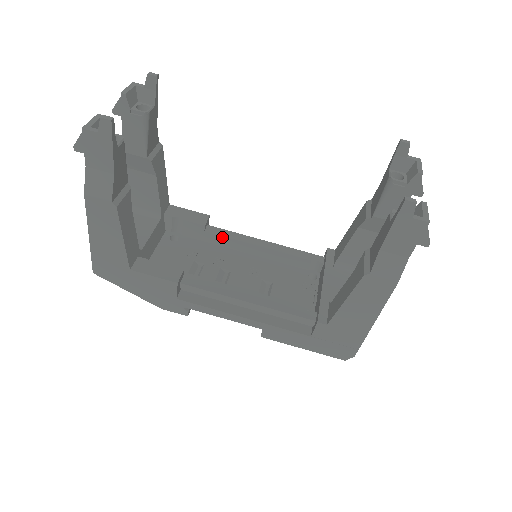
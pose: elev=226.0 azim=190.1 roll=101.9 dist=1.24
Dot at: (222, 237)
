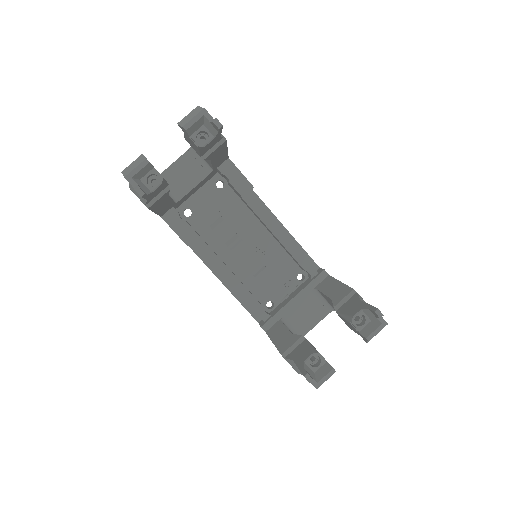
Dot at: (253, 211)
